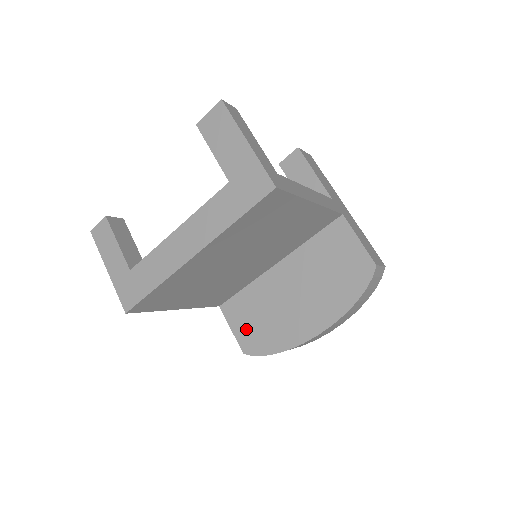
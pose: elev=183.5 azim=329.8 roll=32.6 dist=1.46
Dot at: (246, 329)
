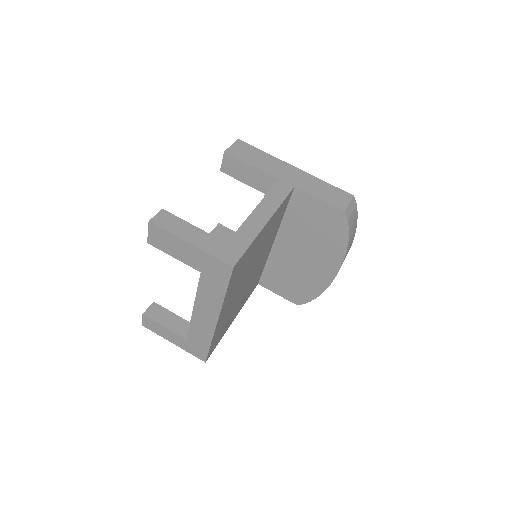
Dot at: (287, 290)
